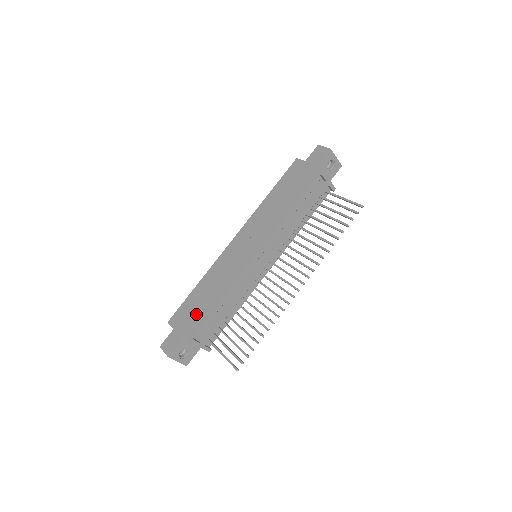
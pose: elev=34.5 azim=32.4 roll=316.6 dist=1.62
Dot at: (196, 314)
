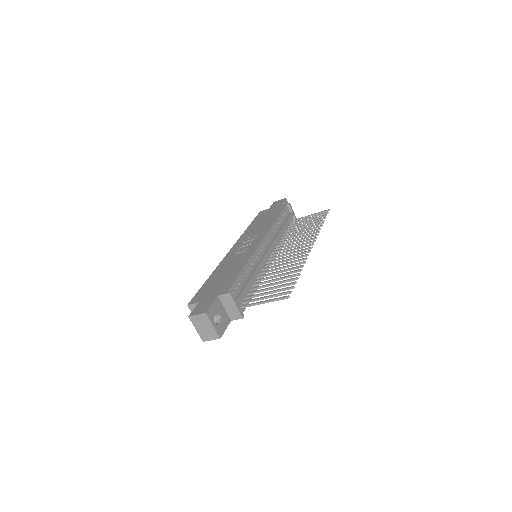
Dot at: (221, 283)
